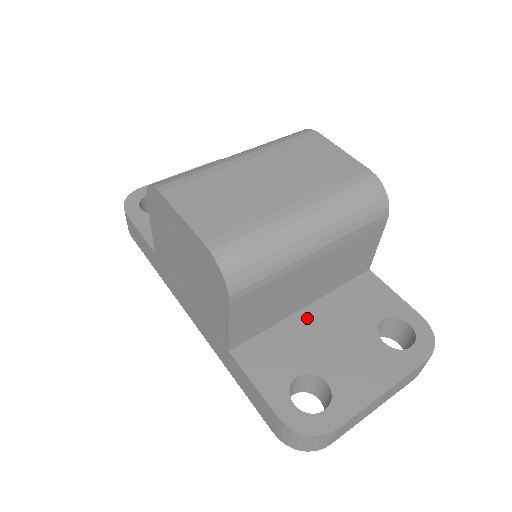
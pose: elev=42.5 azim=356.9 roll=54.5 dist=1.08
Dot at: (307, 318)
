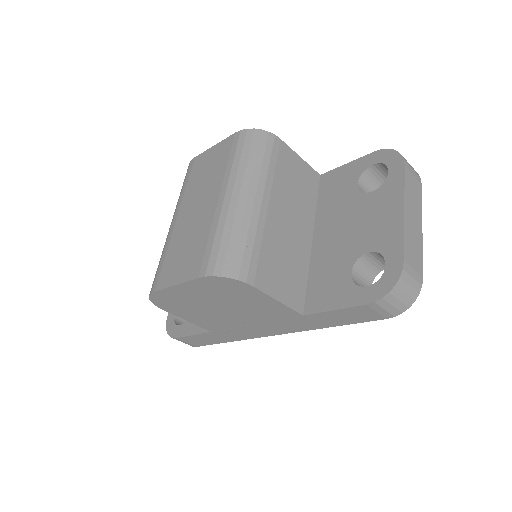
Dot at: (320, 242)
